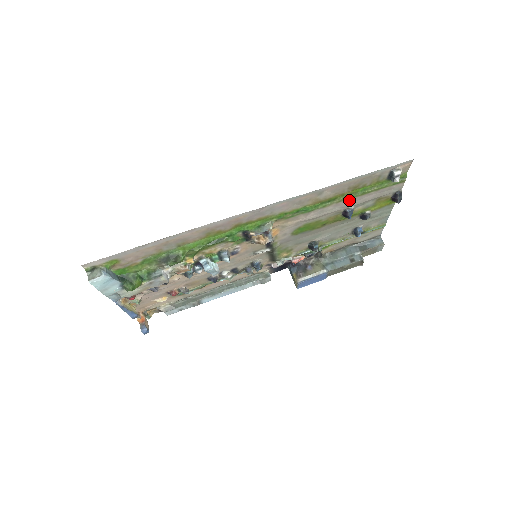
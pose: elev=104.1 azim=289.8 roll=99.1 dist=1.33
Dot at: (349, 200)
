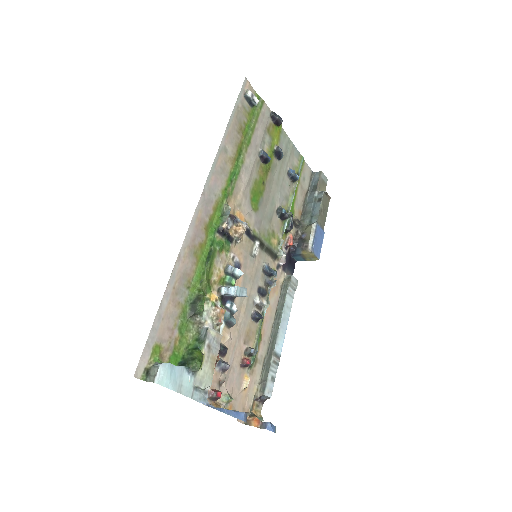
Dot at: (251, 144)
